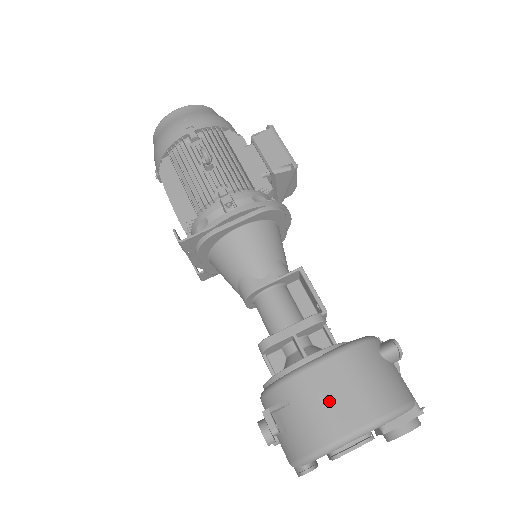
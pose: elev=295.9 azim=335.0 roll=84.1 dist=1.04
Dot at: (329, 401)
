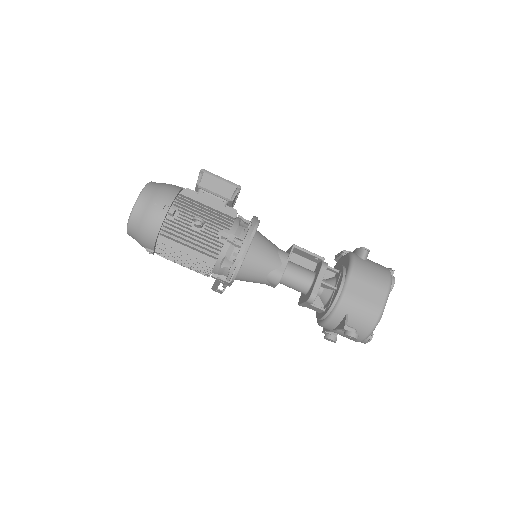
Dot at: (365, 299)
